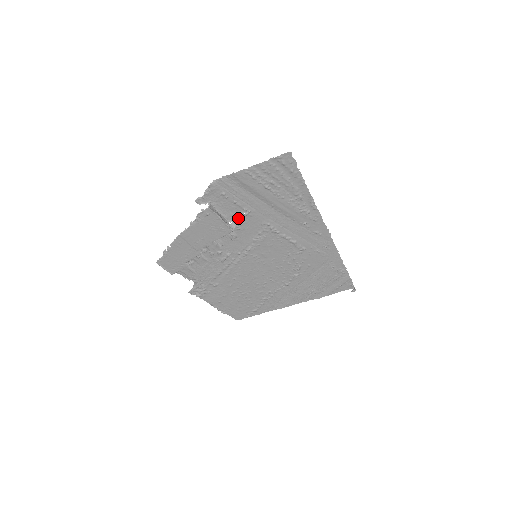
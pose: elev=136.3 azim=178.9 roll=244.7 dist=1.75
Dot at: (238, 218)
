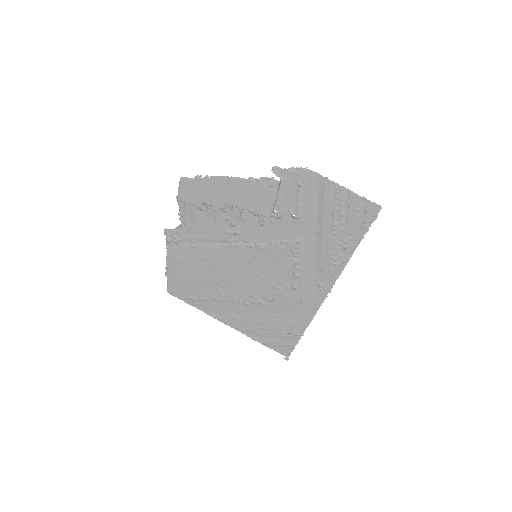
Dot at: (284, 213)
